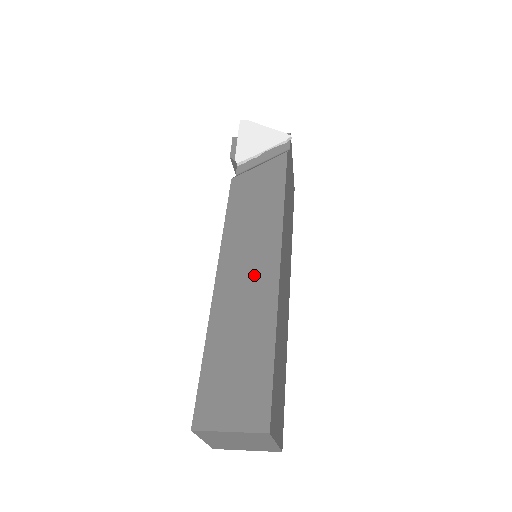
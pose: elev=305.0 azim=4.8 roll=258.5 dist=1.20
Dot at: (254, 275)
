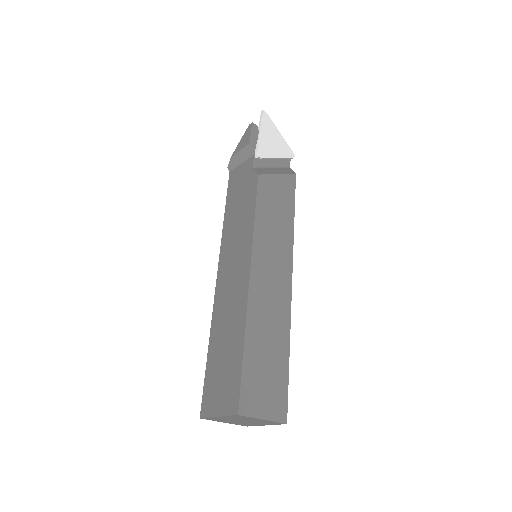
Dot at: (276, 285)
